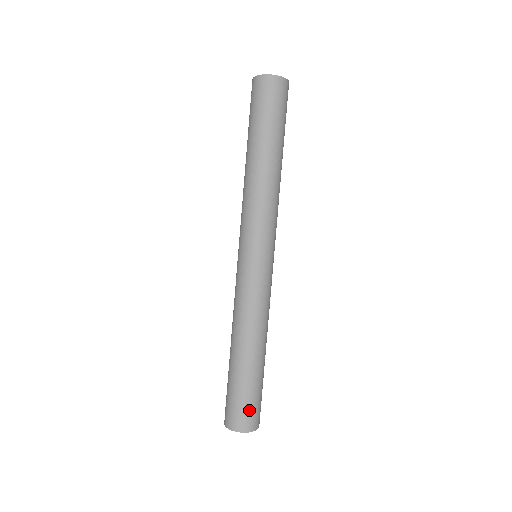
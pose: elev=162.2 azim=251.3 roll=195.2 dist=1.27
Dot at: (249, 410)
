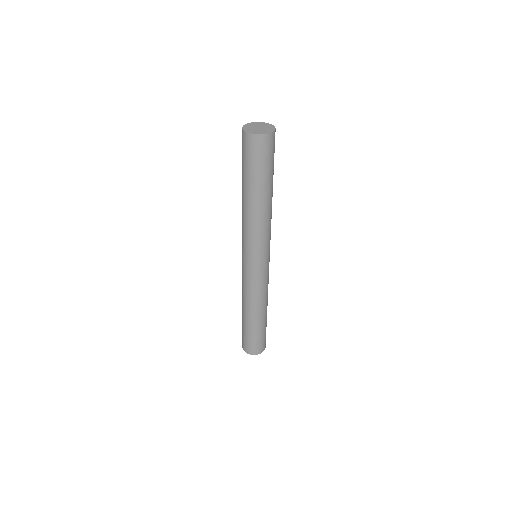
Dot at: (261, 343)
